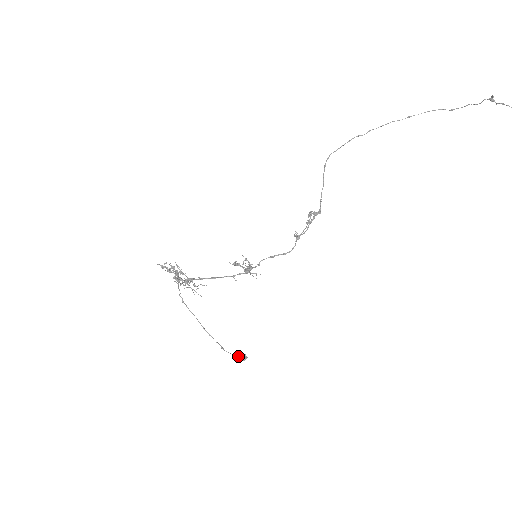
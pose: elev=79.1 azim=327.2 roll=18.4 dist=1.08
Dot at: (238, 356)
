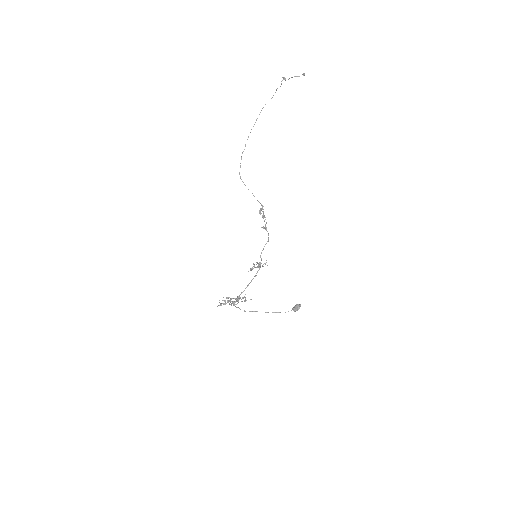
Dot at: (296, 308)
